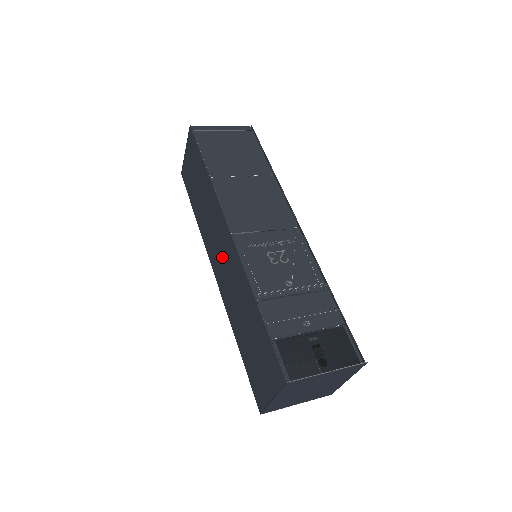
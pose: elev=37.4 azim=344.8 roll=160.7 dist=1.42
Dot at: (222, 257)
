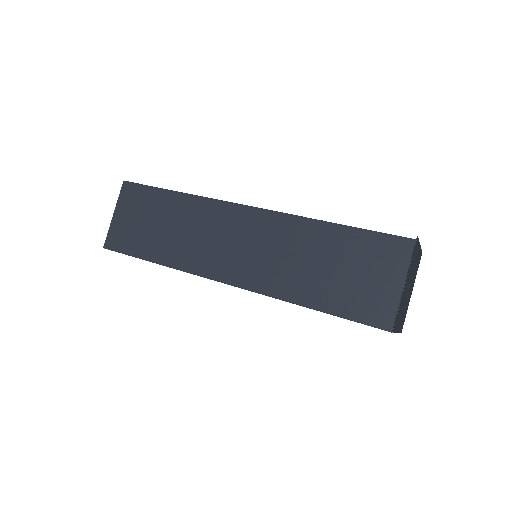
Dot at: (240, 245)
